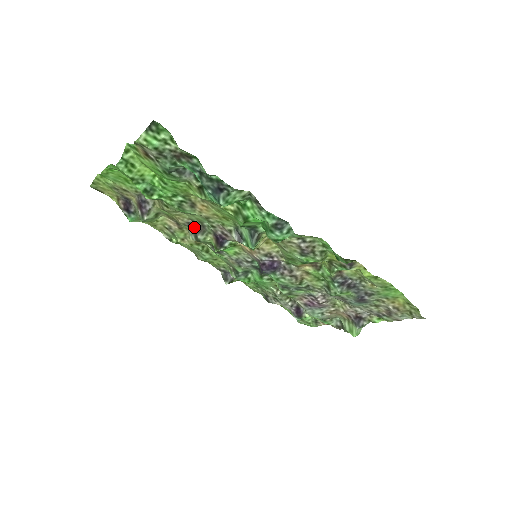
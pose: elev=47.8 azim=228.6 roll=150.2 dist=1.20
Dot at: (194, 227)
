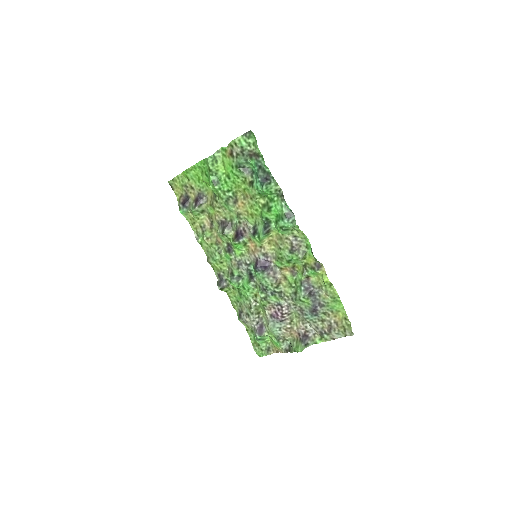
Dot at: (225, 224)
